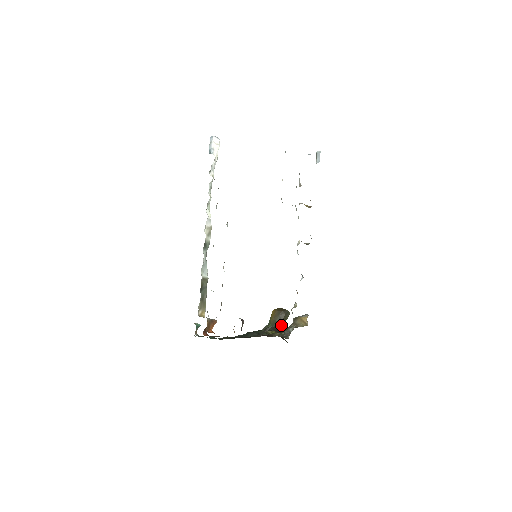
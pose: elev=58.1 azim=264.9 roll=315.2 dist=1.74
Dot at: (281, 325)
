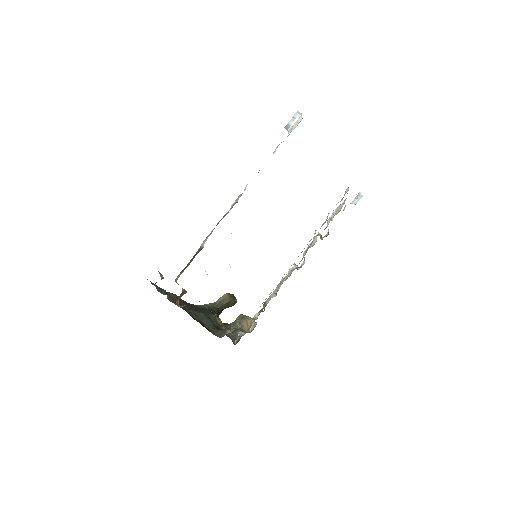
Dot at: occluded
